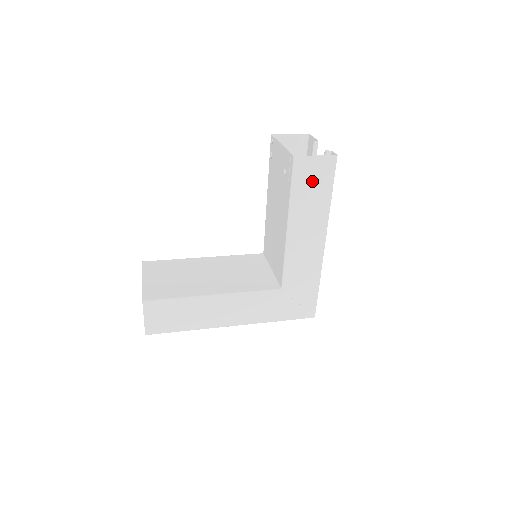
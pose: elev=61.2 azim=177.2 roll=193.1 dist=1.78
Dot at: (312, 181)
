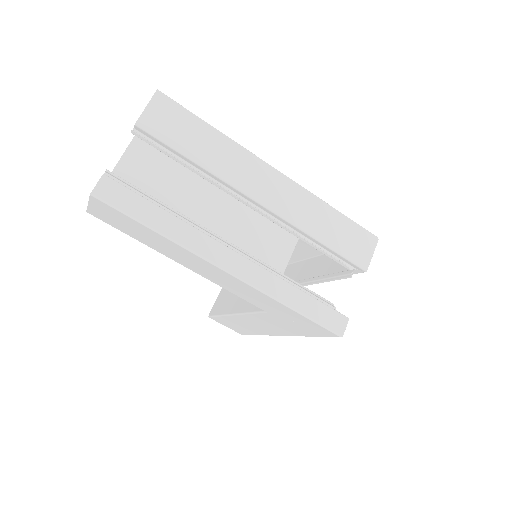
Dot at: (124, 224)
